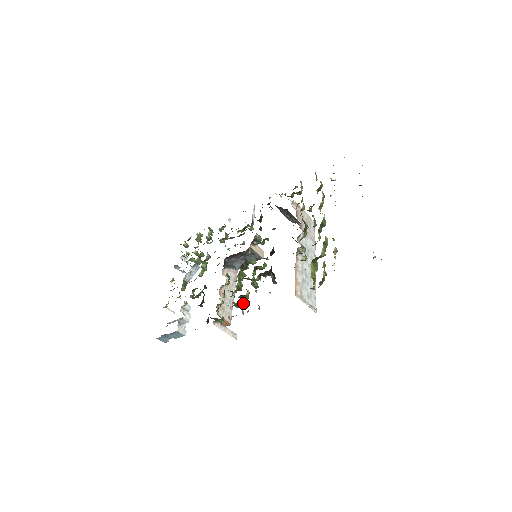
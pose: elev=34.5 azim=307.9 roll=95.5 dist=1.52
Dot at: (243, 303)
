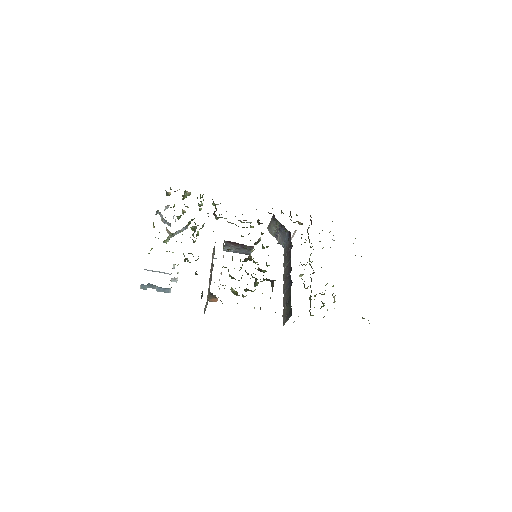
Dot at: occluded
